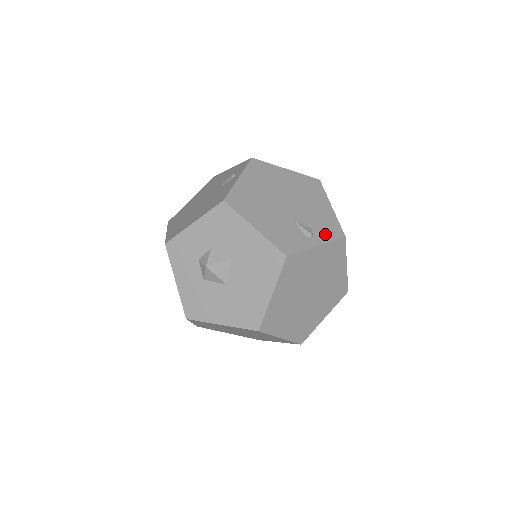
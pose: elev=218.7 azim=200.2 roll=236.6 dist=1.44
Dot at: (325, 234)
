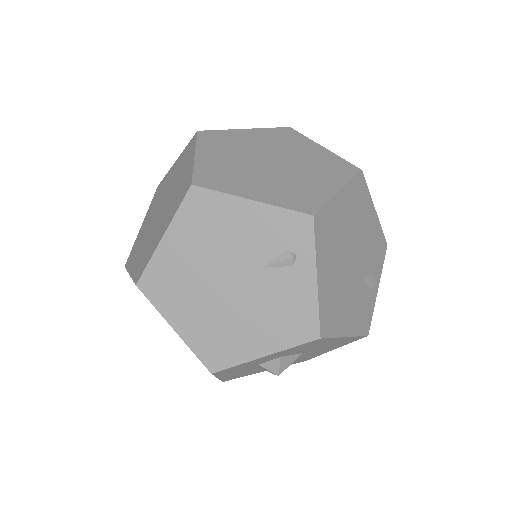
Dot at: (379, 264)
